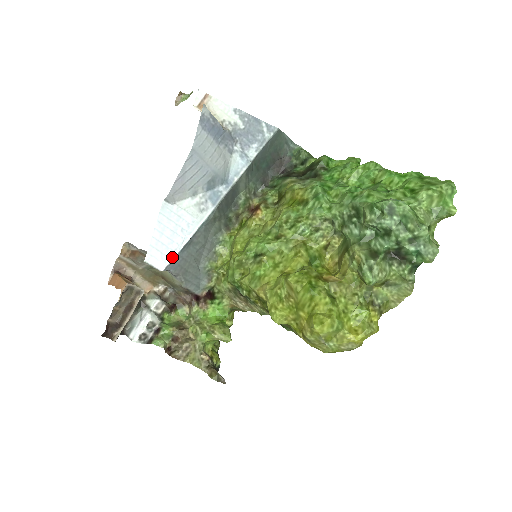
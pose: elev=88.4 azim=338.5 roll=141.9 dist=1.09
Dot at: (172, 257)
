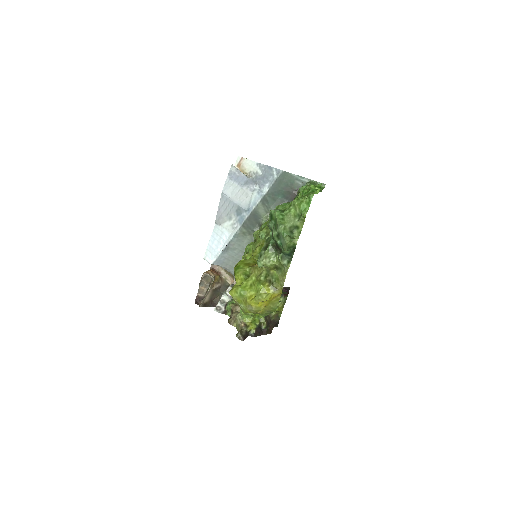
Dot at: (217, 256)
